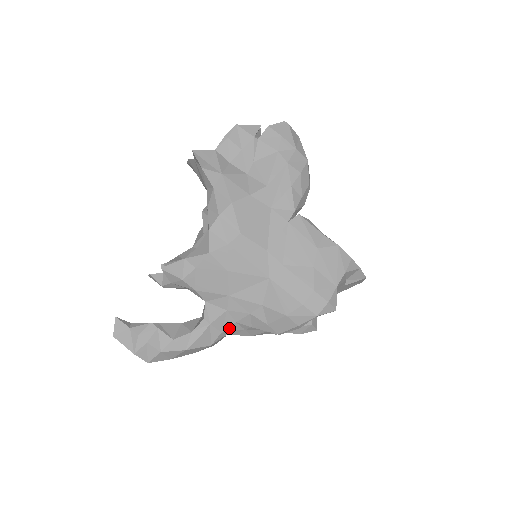
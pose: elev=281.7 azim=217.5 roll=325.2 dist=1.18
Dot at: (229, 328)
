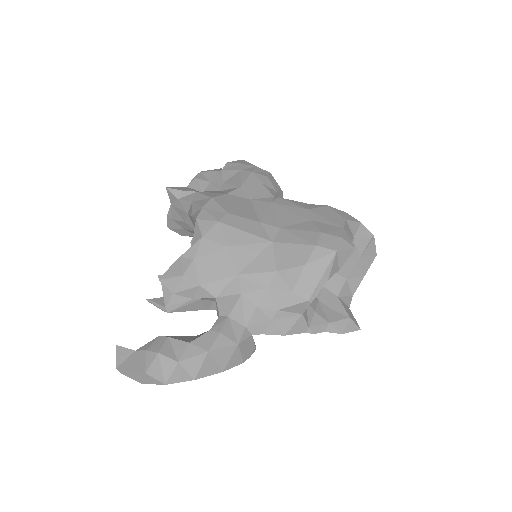
Dot at: (252, 319)
